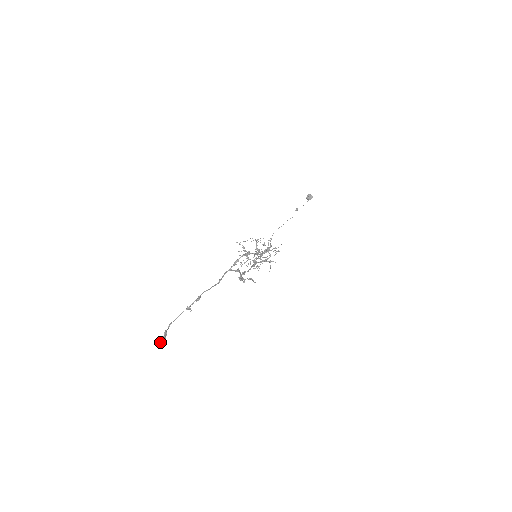
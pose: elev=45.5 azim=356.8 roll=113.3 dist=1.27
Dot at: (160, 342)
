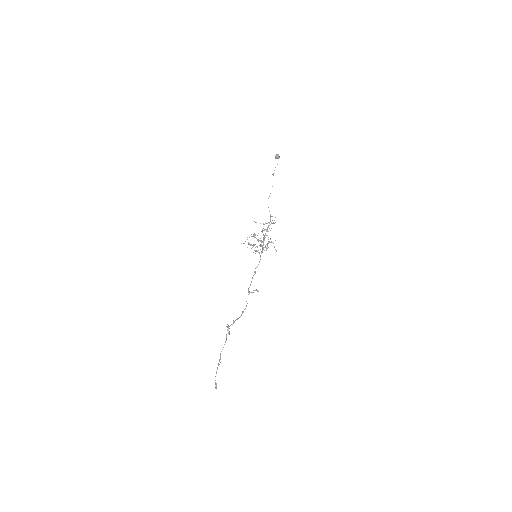
Dot at: occluded
